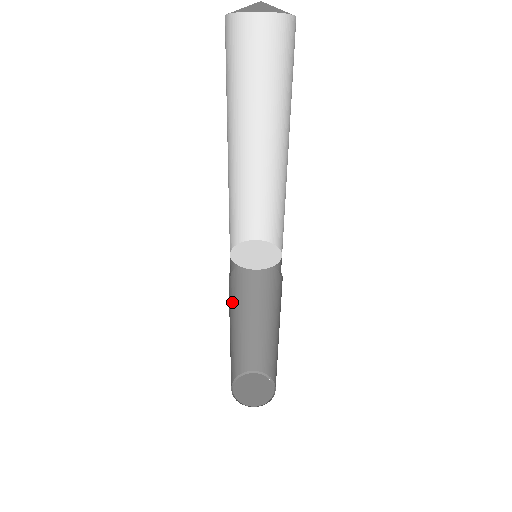
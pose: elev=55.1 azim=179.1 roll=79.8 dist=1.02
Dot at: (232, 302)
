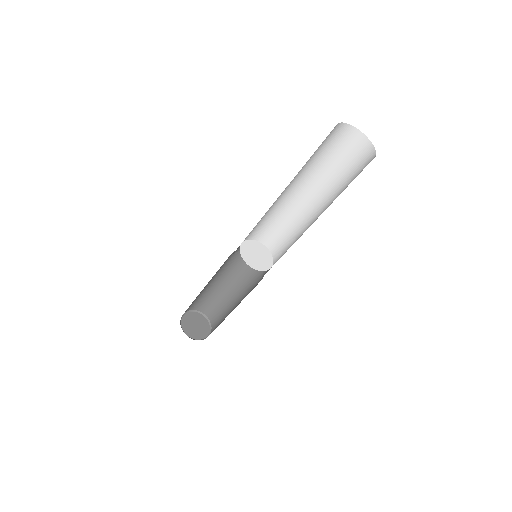
Dot at: occluded
